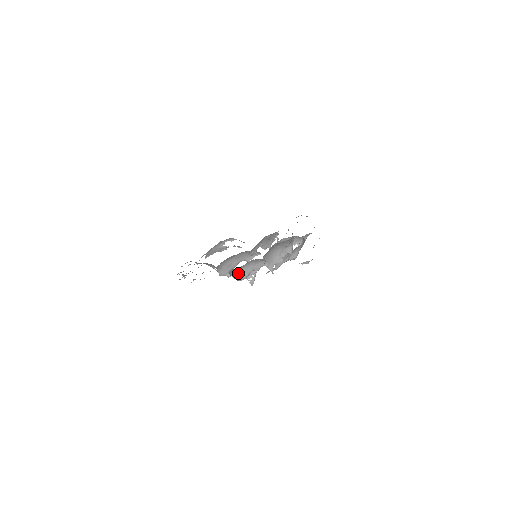
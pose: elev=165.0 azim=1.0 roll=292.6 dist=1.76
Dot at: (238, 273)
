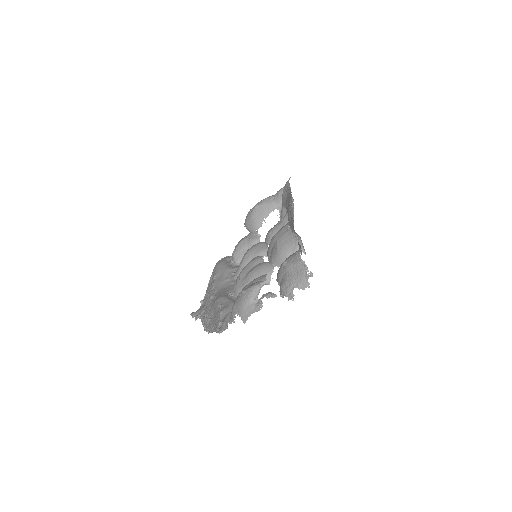
Dot at: occluded
